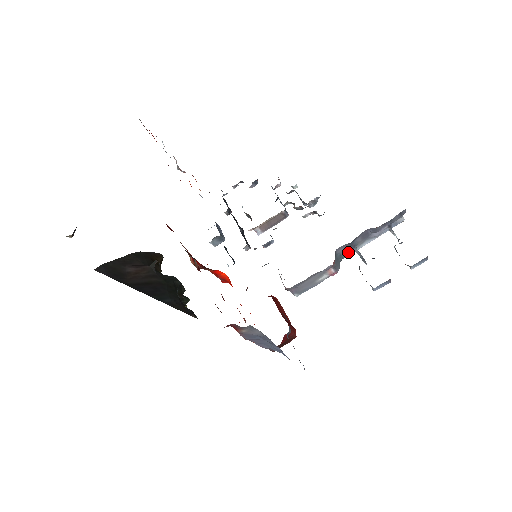
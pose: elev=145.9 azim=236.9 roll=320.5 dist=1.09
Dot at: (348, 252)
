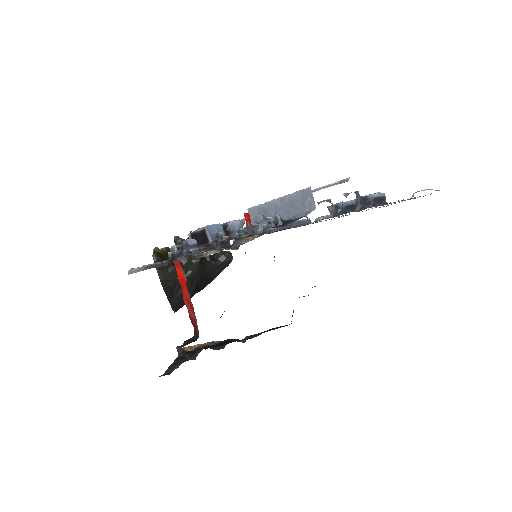
Dot at: occluded
